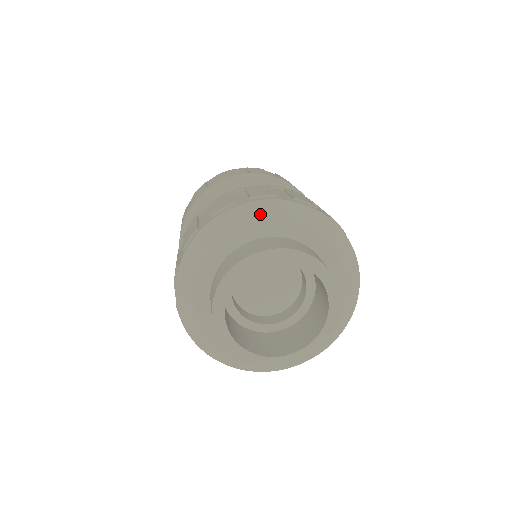
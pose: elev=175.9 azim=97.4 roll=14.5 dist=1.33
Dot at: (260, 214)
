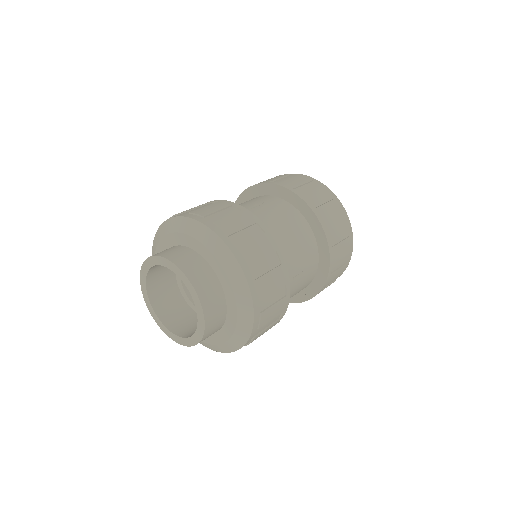
Dot at: (183, 228)
